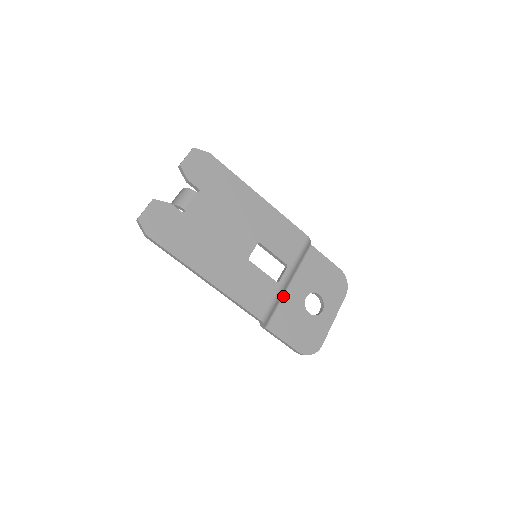
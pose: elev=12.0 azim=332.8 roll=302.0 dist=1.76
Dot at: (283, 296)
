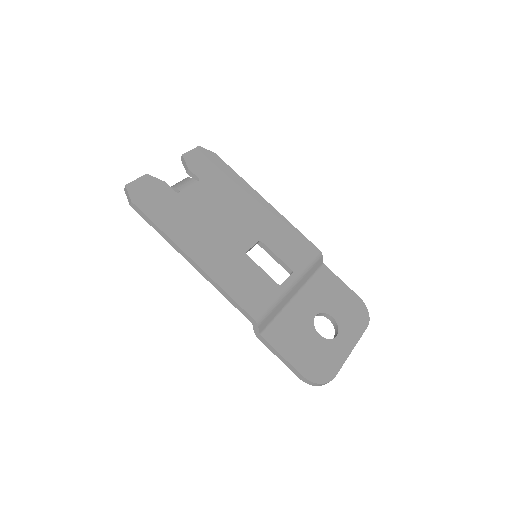
Dot at: (286, 306)
